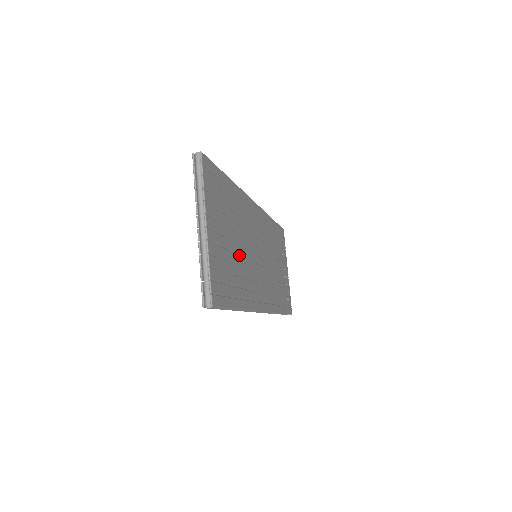
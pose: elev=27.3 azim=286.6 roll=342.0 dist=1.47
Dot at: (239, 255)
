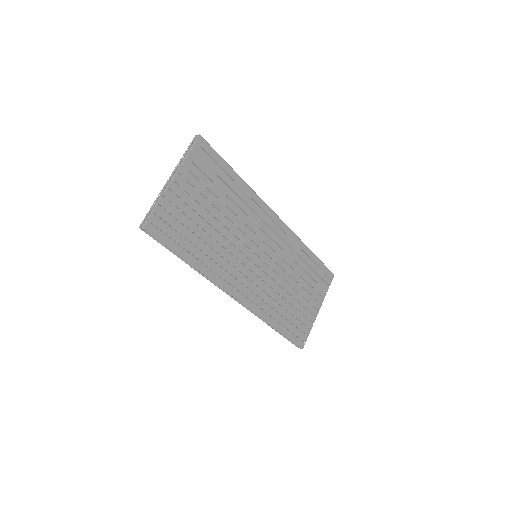
Dot at: (216, 230)
